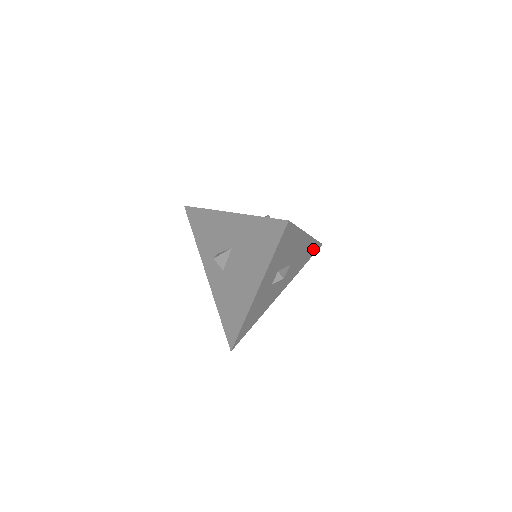
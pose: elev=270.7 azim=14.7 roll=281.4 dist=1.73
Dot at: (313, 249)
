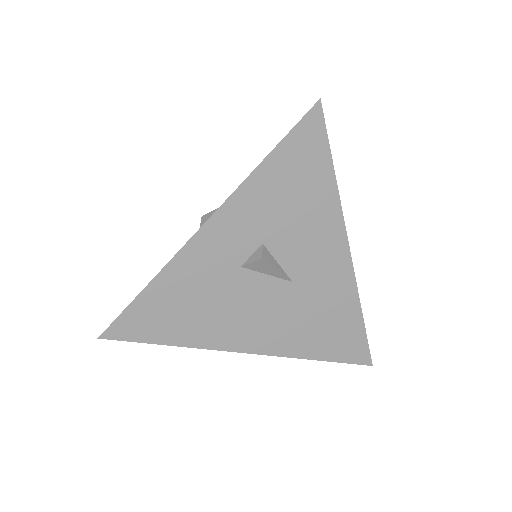
Dot at: (350, 339)
